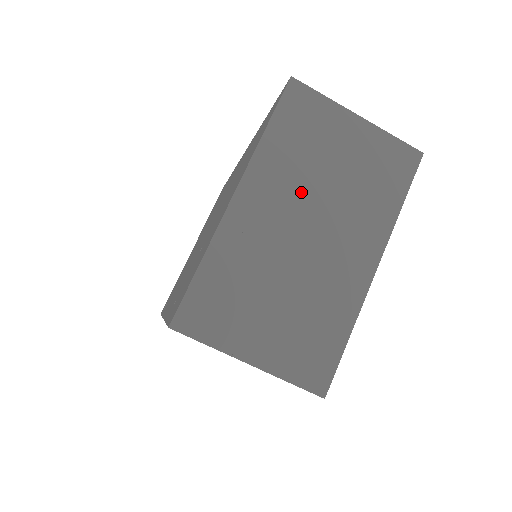
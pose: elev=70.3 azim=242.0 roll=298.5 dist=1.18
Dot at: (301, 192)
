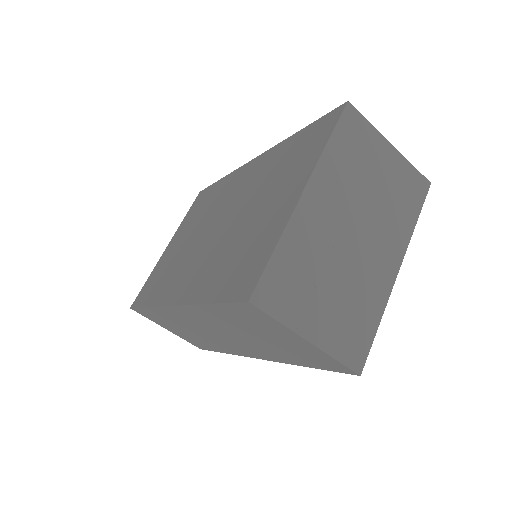
Dot at: (351, 198)
